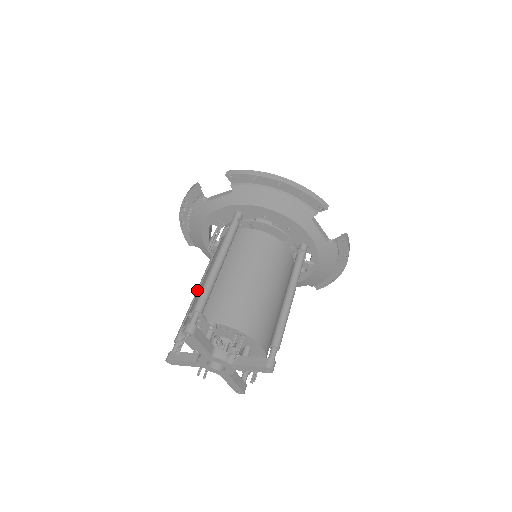
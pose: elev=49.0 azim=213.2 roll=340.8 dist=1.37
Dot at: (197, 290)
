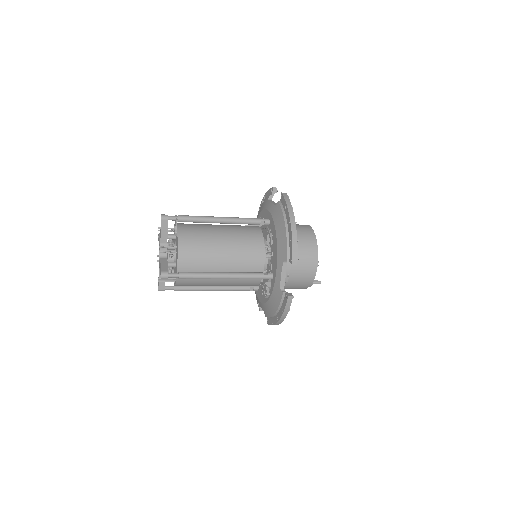
Dot at: occluded
